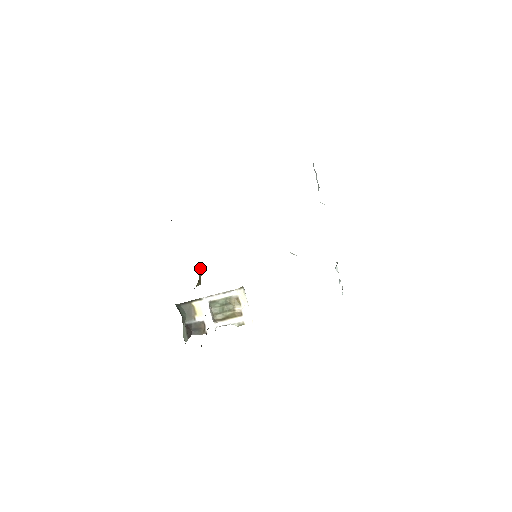
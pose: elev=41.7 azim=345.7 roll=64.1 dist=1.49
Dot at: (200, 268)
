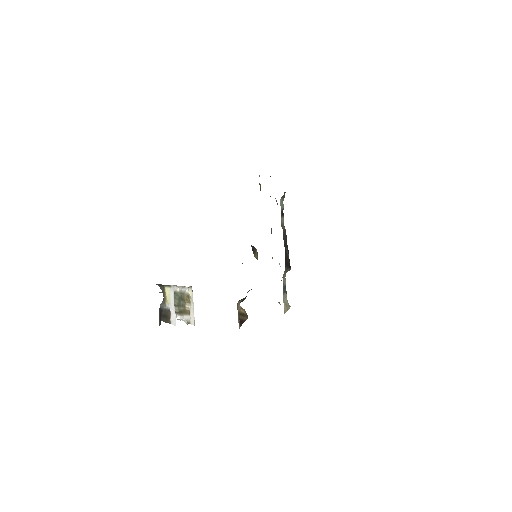
Dot at: occluded
